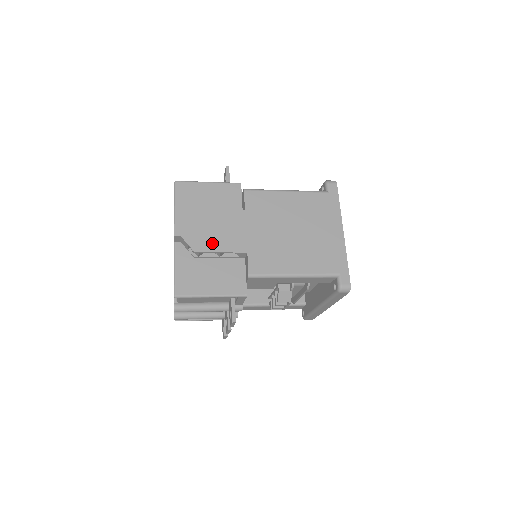
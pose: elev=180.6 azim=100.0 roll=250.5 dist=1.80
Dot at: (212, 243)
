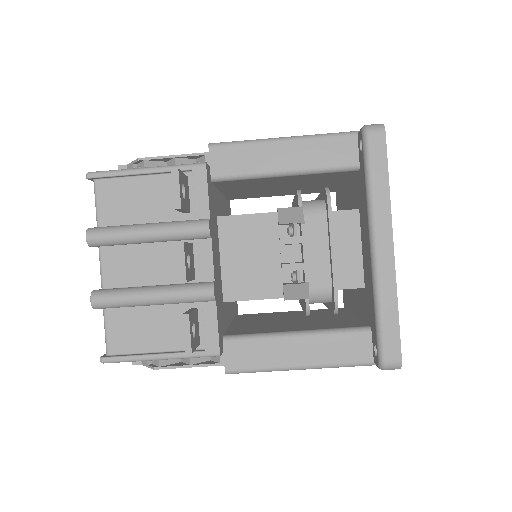
Dot at: occluded
